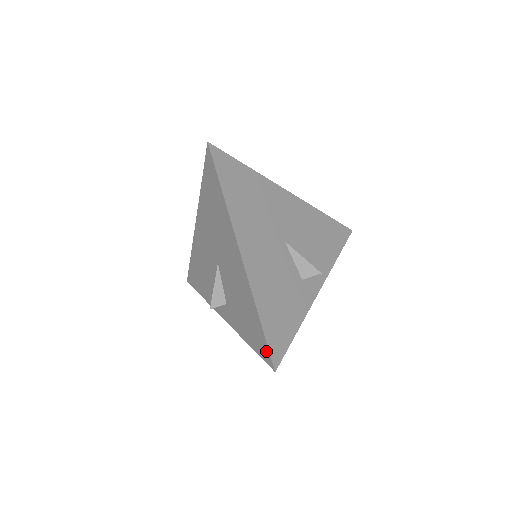
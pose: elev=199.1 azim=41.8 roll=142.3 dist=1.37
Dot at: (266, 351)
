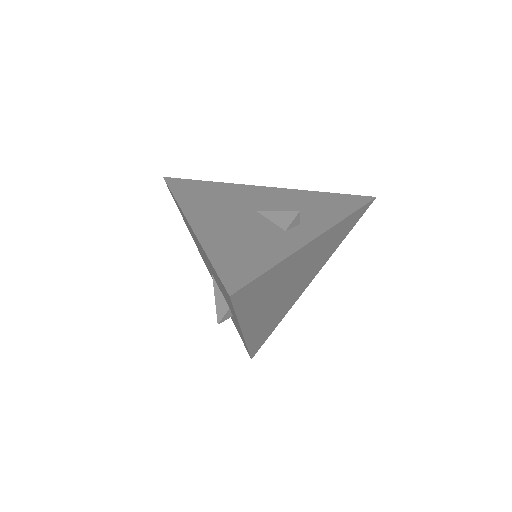
Dot at: (223, 286)
